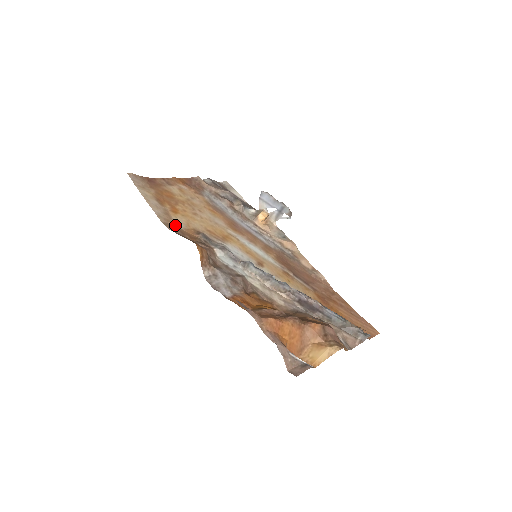
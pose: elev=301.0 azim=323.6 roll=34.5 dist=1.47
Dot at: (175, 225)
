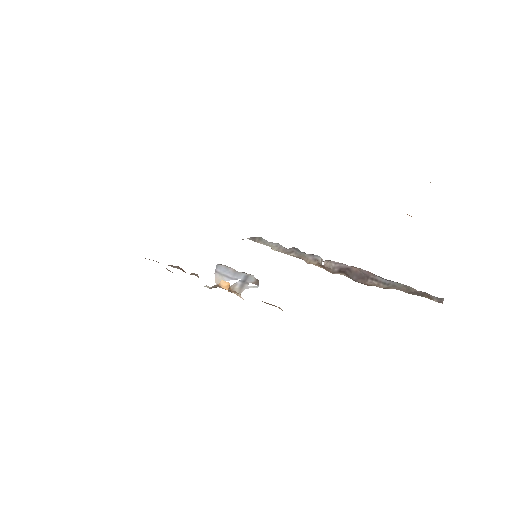
Dot at: occluded
